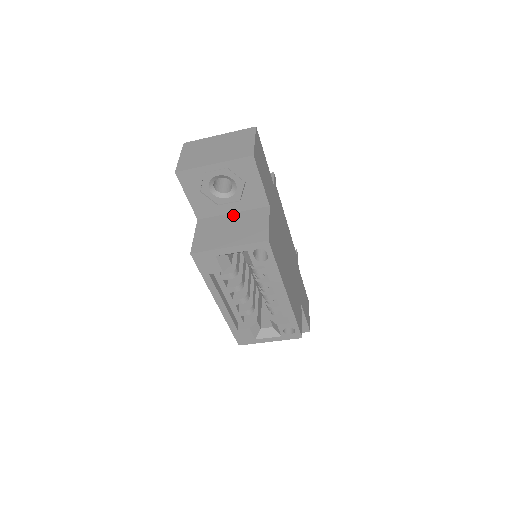
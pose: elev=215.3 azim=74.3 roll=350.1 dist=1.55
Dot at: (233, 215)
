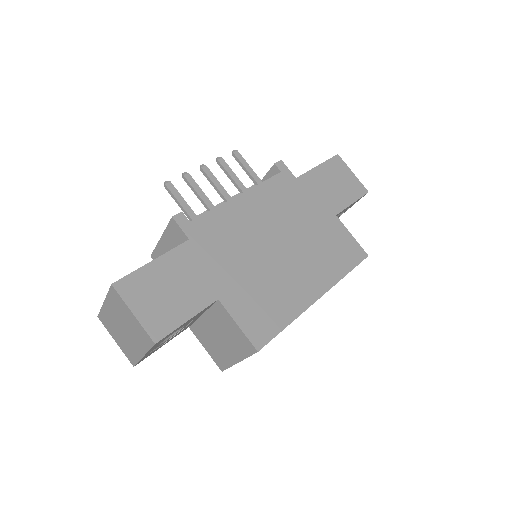
Dot at: (205, 318)
